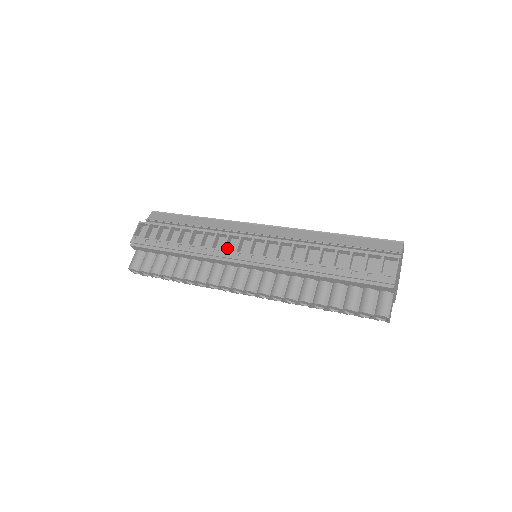
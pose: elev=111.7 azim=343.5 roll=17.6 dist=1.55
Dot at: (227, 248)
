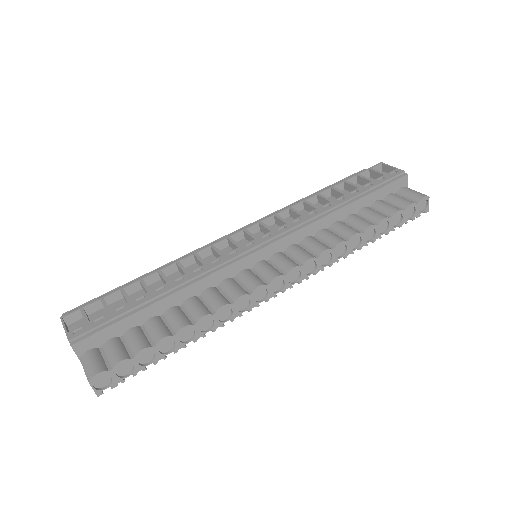
Dot at: occluded
